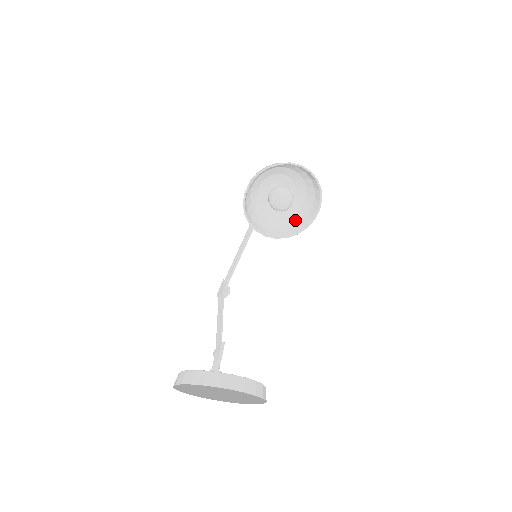
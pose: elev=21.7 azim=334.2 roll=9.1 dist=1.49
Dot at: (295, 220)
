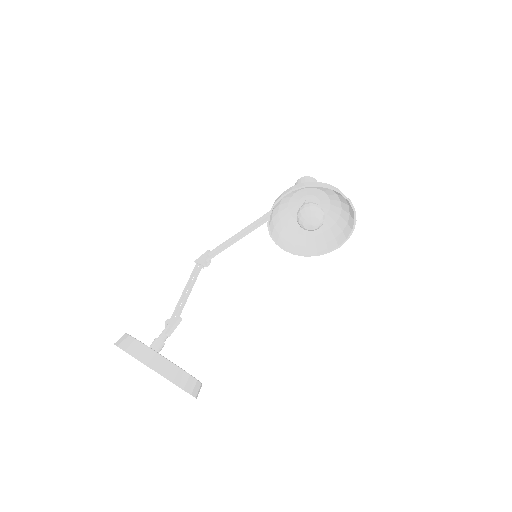
Dot at: (311, 240)
